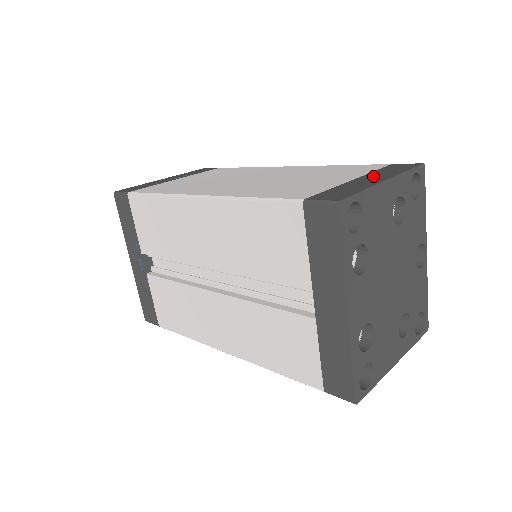
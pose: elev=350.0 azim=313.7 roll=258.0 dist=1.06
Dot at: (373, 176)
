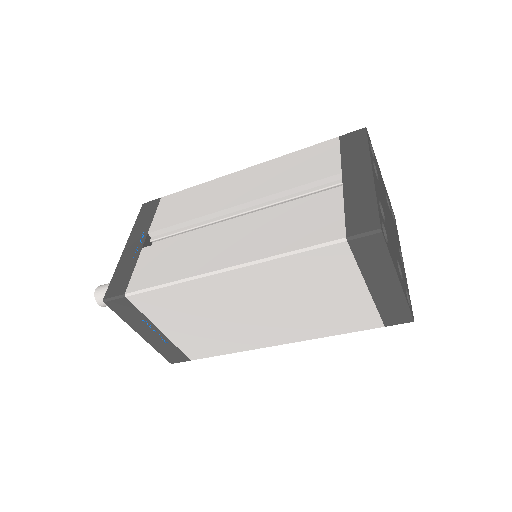
Dot at: occluded
